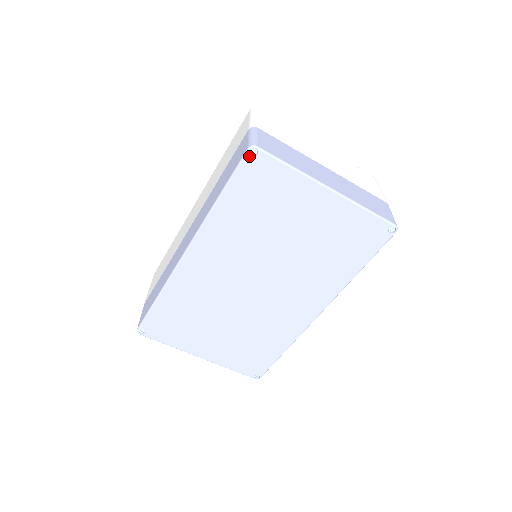
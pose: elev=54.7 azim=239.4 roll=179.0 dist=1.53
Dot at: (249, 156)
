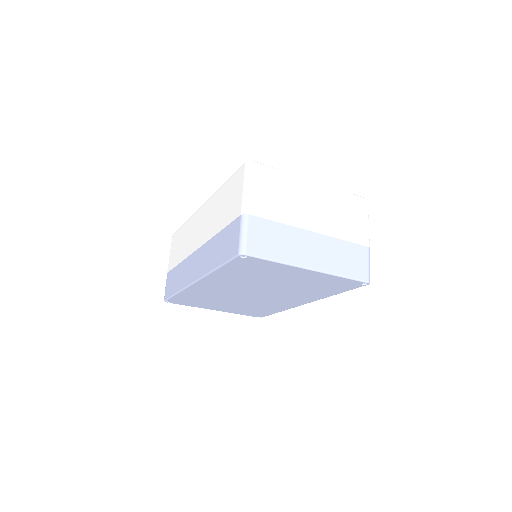
Dot at: (240, 257)
